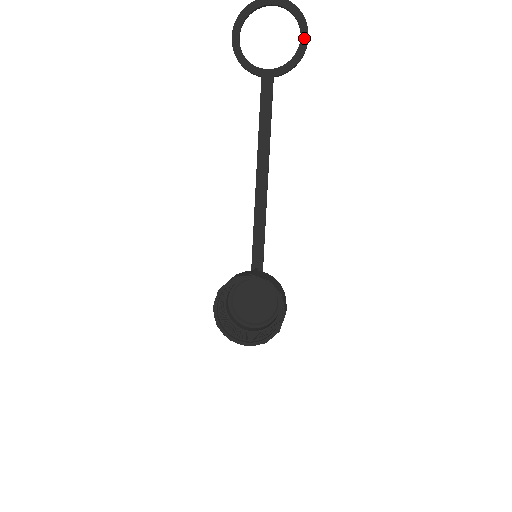
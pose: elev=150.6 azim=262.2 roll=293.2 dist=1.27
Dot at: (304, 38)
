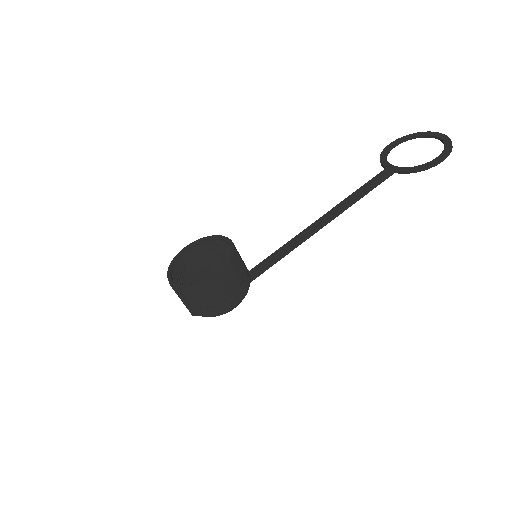
Dot at: (439, 158)
